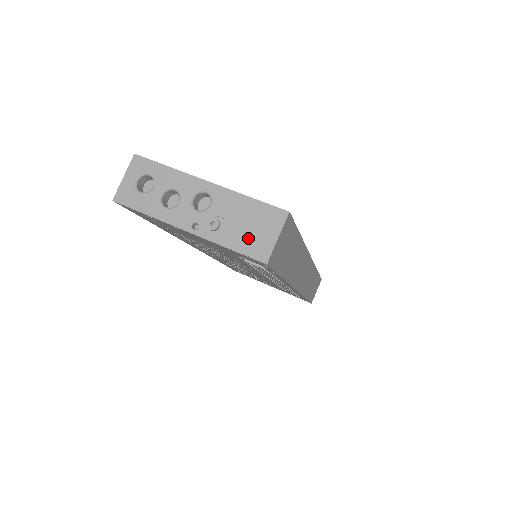
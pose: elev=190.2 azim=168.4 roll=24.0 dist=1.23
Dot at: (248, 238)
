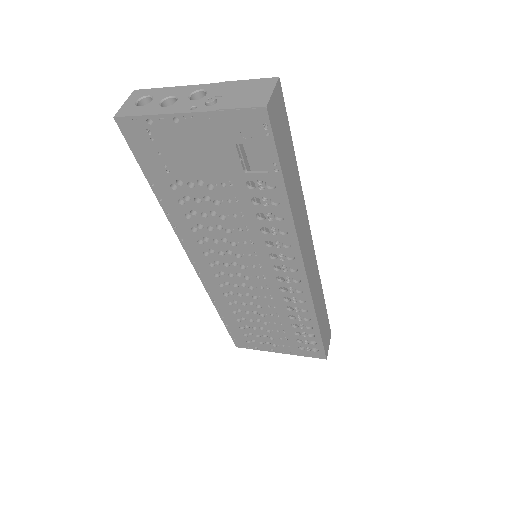
Dot at: (245, 99)
